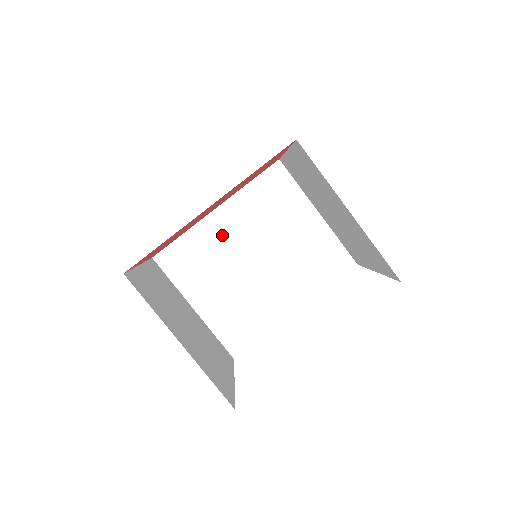
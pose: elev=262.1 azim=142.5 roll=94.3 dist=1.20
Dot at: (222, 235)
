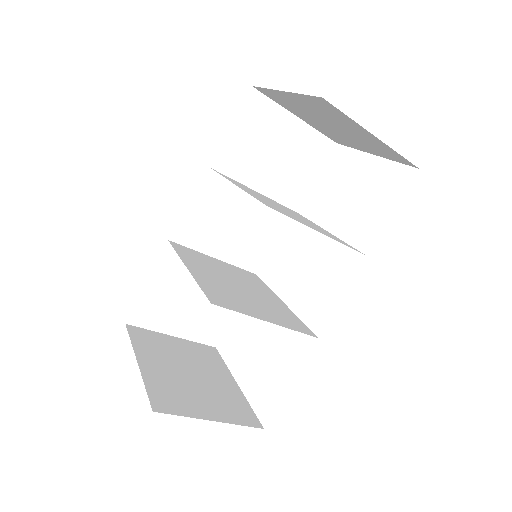
Dot at: (203, 270)
